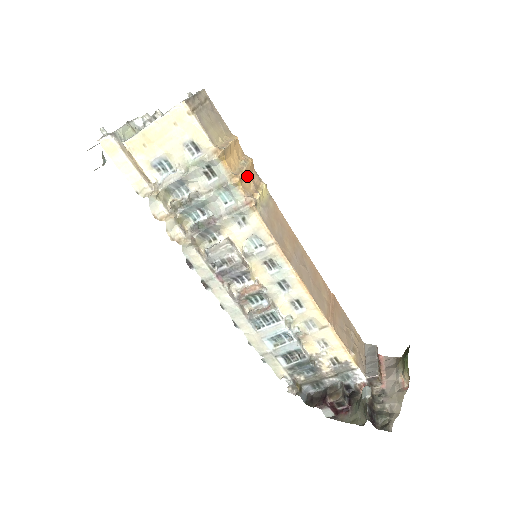
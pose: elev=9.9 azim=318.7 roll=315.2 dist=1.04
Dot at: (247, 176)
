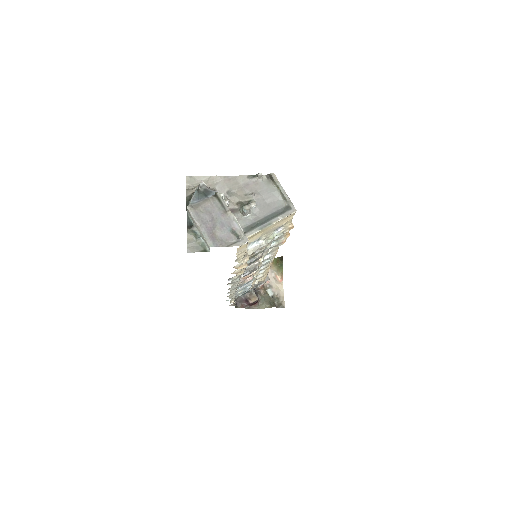
Dot at: occluded
